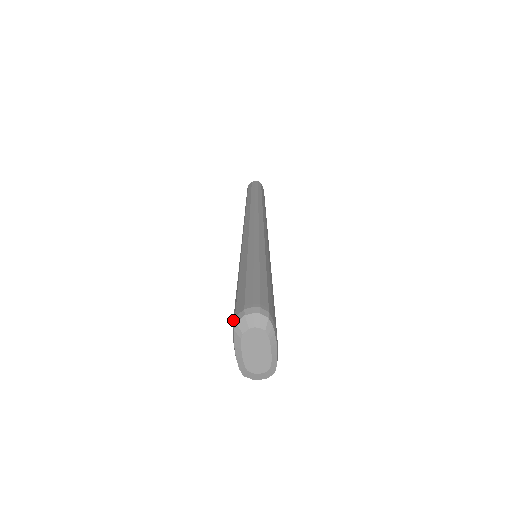
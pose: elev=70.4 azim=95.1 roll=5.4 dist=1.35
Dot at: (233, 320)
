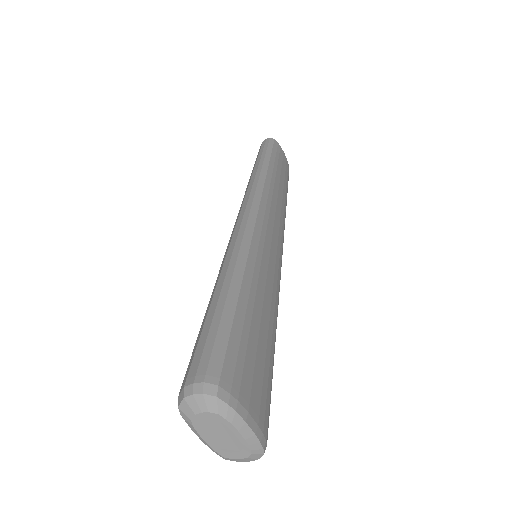
Dot at: occluded
